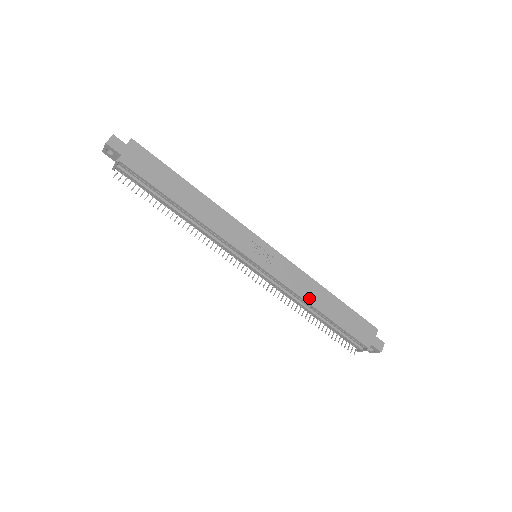
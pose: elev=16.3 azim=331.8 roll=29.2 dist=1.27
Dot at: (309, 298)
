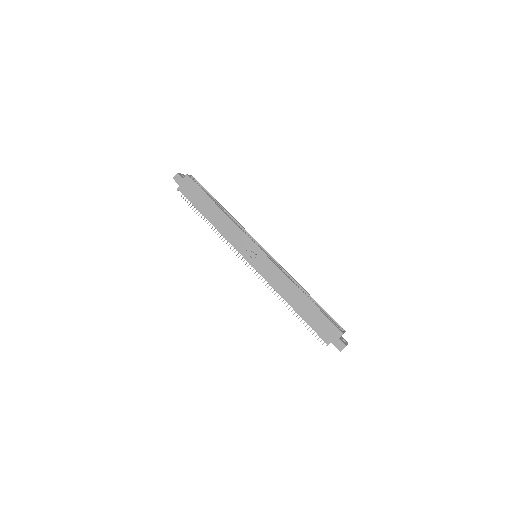
Dot at: (284, 294)
